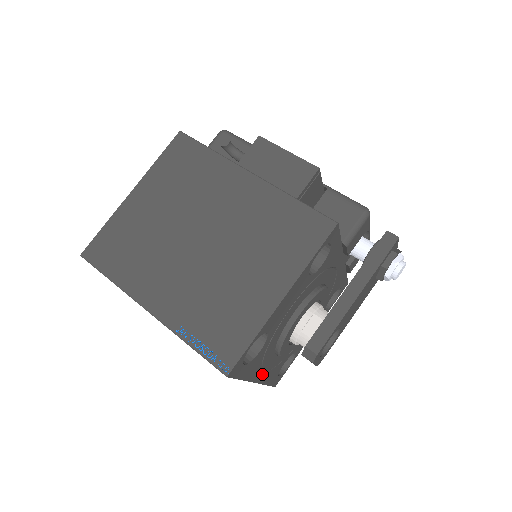
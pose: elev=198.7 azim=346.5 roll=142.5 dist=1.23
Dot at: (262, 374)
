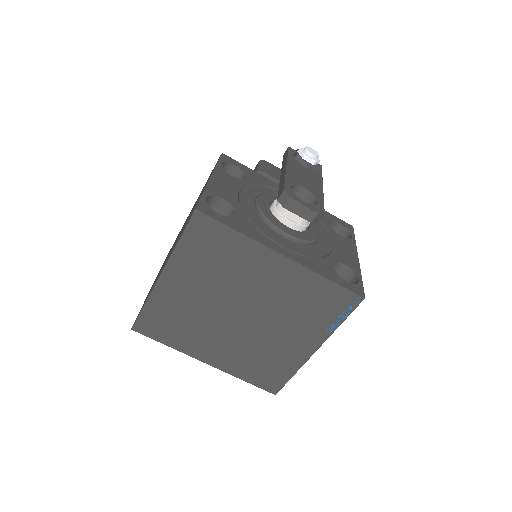
Dot at: (285, 251)
